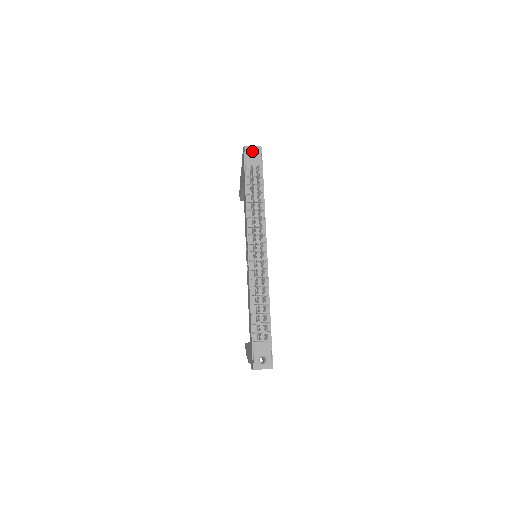
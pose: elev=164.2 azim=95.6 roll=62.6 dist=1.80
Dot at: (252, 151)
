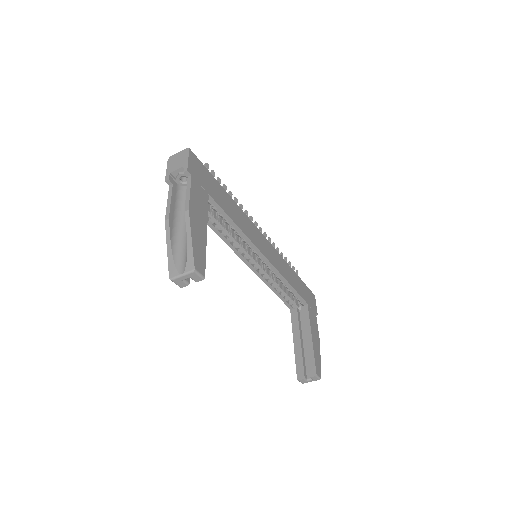
Dot at: occluded
